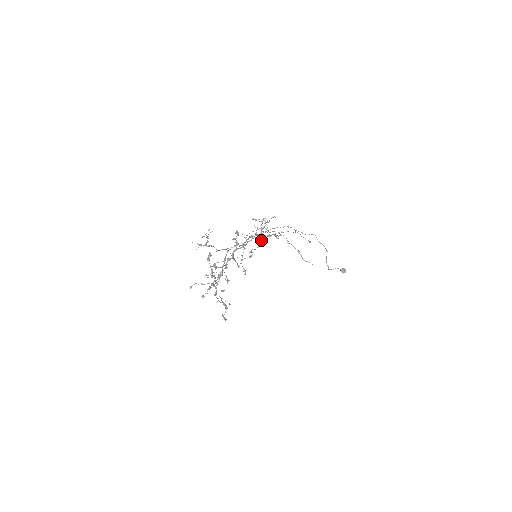
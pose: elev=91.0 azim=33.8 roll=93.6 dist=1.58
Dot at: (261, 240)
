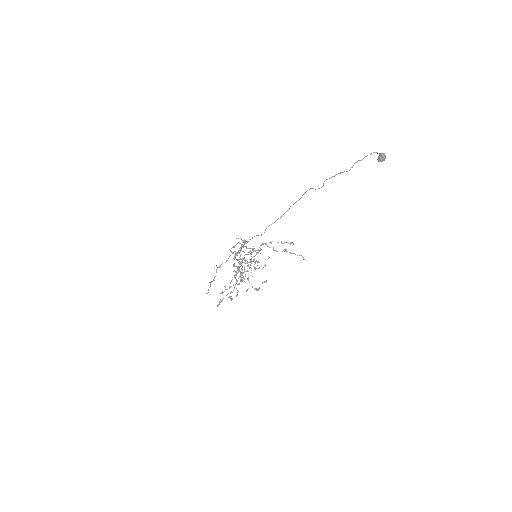
Dot at: (250, 253)
